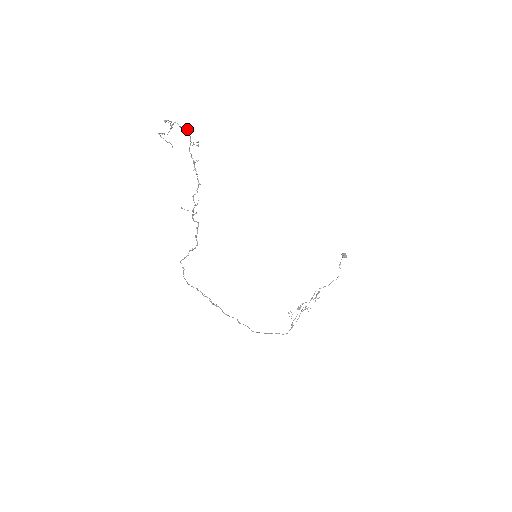
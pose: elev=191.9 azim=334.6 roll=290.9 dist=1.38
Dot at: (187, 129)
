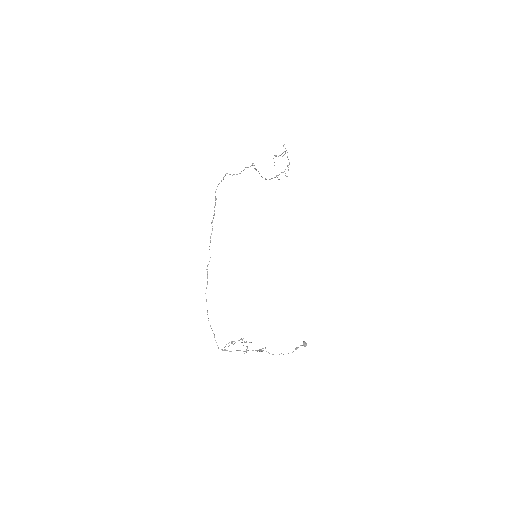
Dot at: (289, 162)
